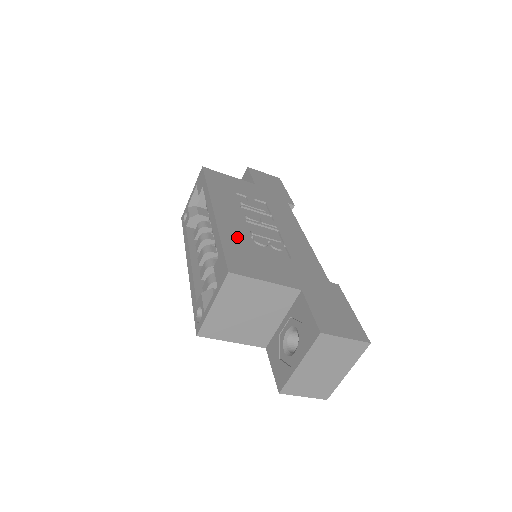
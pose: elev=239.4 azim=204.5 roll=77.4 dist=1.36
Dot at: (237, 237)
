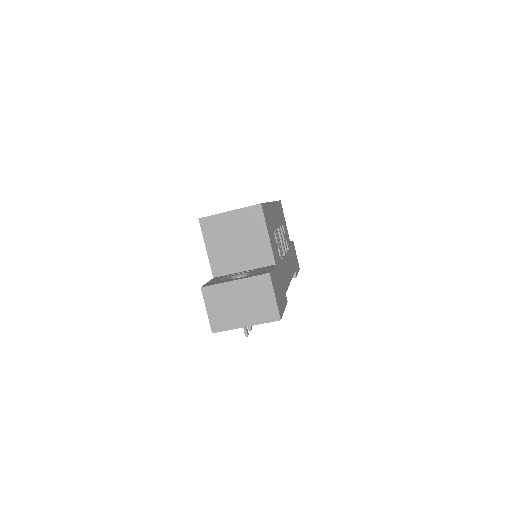
Dot at: (272, 217)
